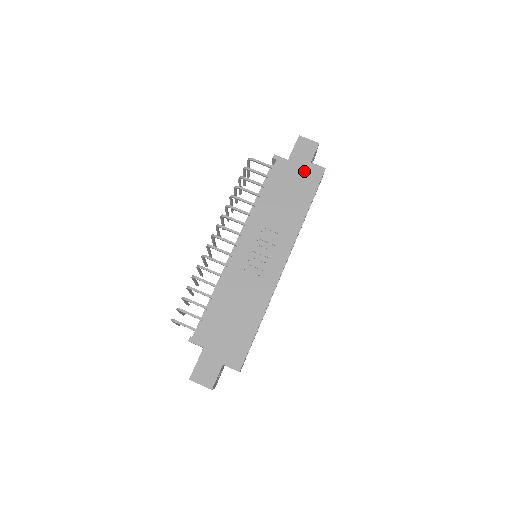
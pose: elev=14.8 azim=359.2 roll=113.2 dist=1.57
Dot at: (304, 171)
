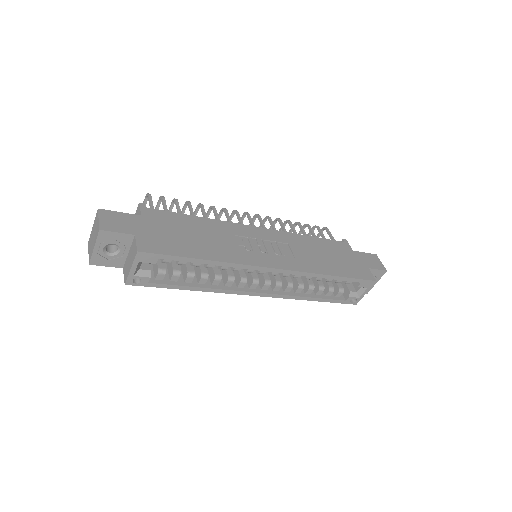
Dot at: (358, 264)
